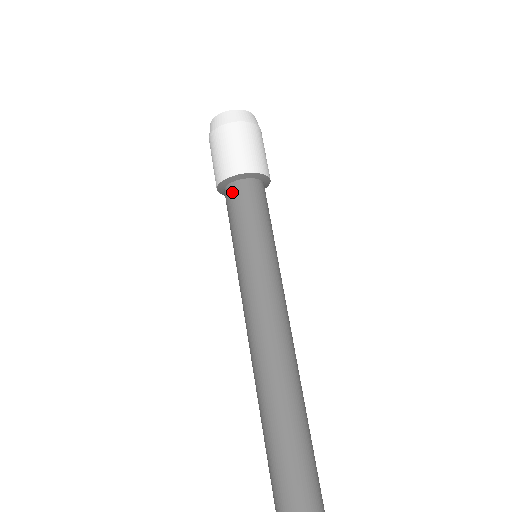
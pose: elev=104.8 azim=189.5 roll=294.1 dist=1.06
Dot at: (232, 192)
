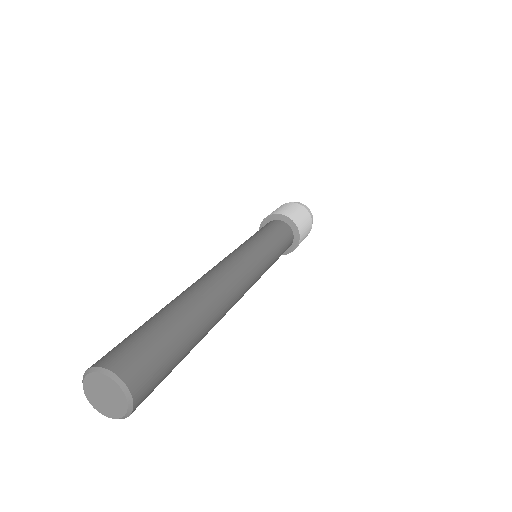
Dot at: occluded
